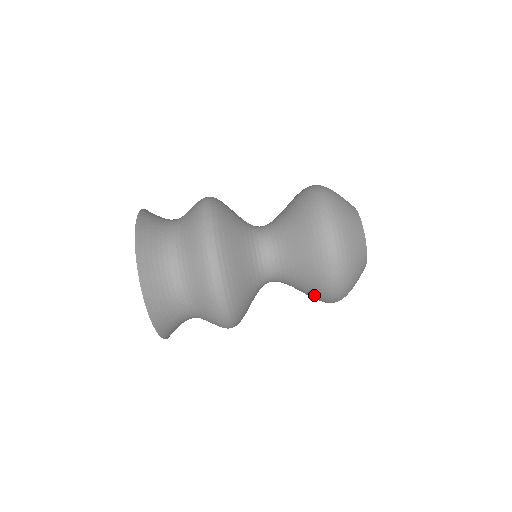
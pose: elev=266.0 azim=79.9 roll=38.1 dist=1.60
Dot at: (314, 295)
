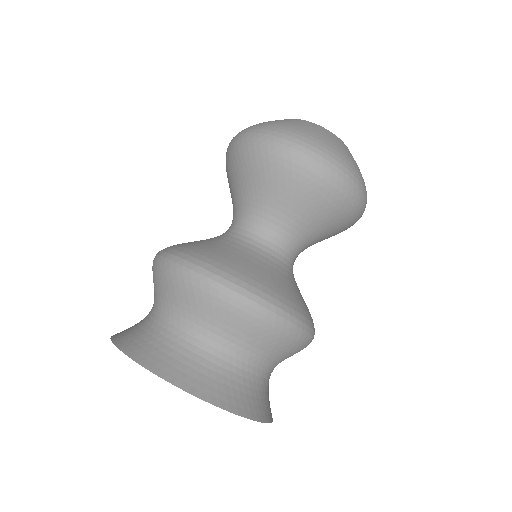
Dot at: (342, 231)
